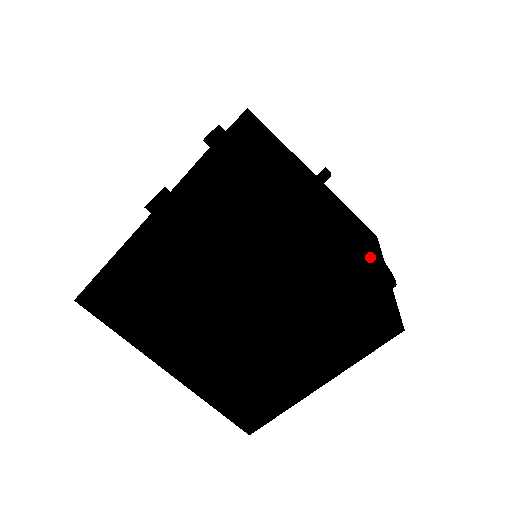
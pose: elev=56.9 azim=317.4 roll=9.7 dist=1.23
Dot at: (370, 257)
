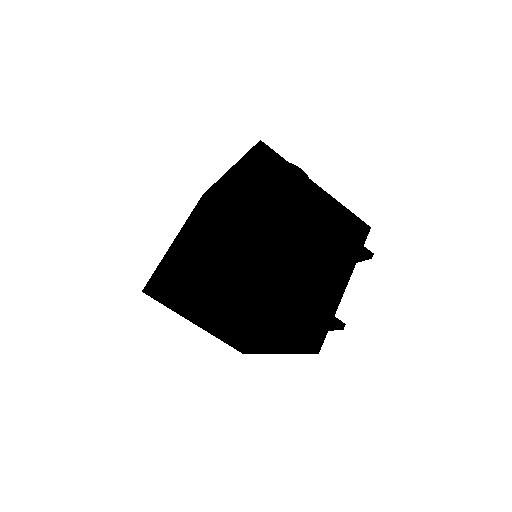
Dot at: occluded
